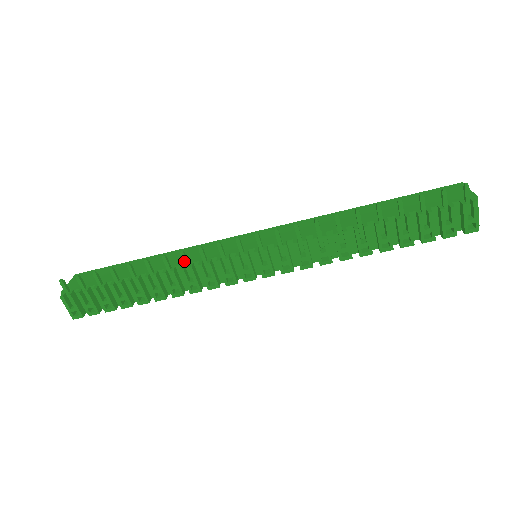
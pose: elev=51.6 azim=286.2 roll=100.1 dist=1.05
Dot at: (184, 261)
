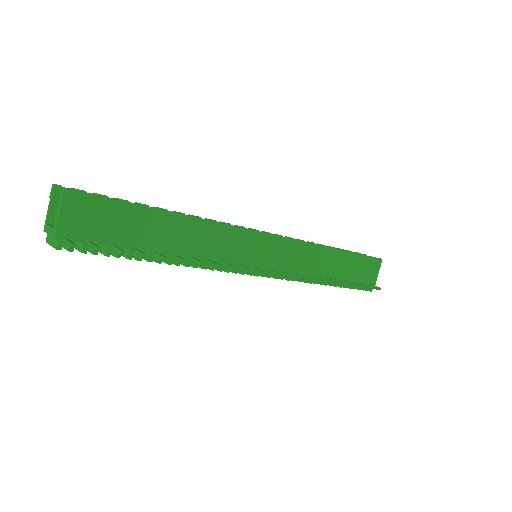
Dot at: (212, 266)
